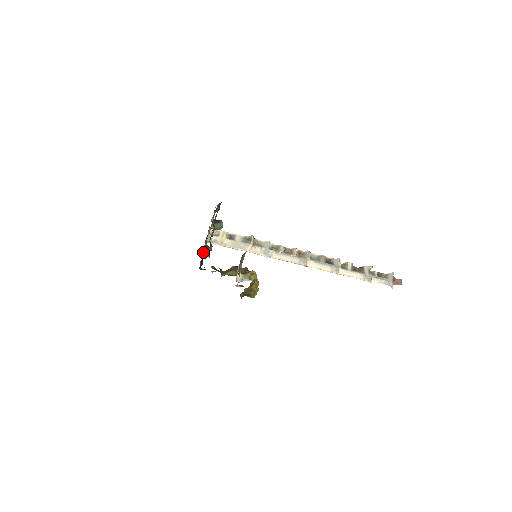
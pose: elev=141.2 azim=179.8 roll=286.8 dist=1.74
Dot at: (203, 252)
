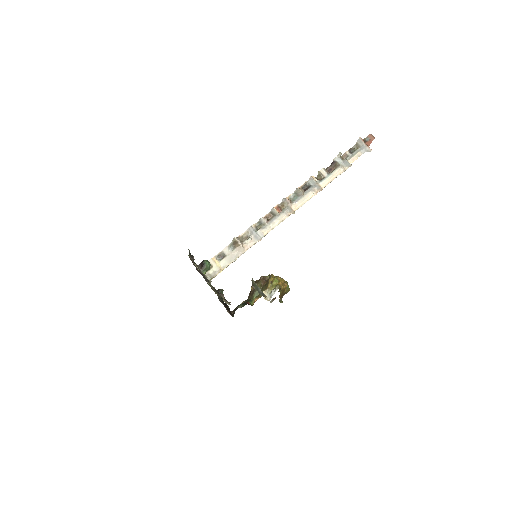
Dot at: occluded
